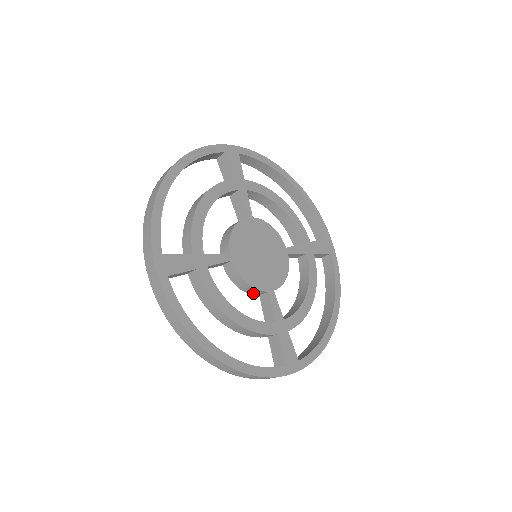
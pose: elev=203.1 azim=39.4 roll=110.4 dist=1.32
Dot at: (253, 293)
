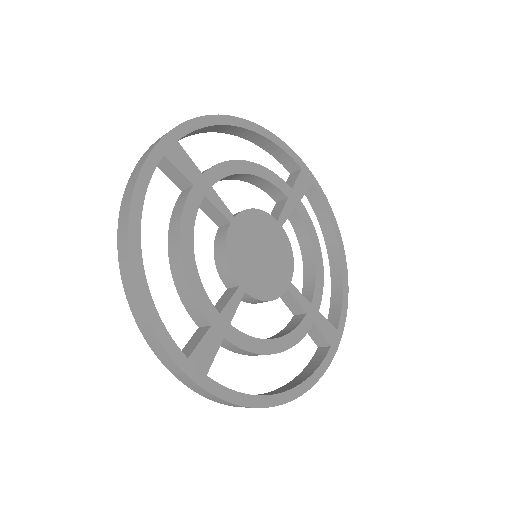
Dot at: occluded
